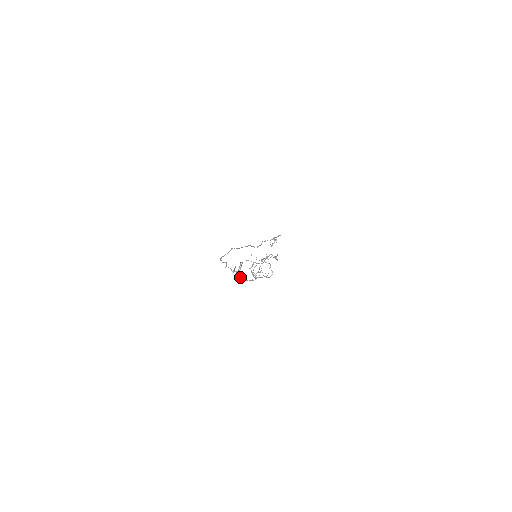
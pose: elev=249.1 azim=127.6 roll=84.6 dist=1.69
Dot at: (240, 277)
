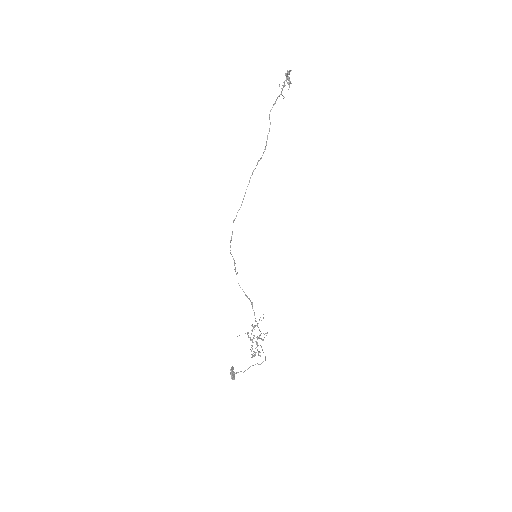
Dot at: (252, 304)
